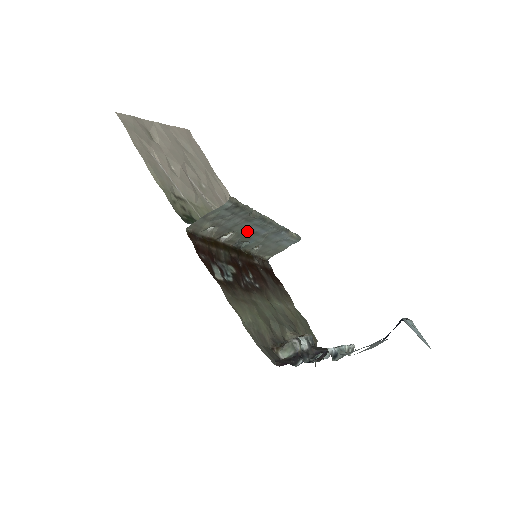
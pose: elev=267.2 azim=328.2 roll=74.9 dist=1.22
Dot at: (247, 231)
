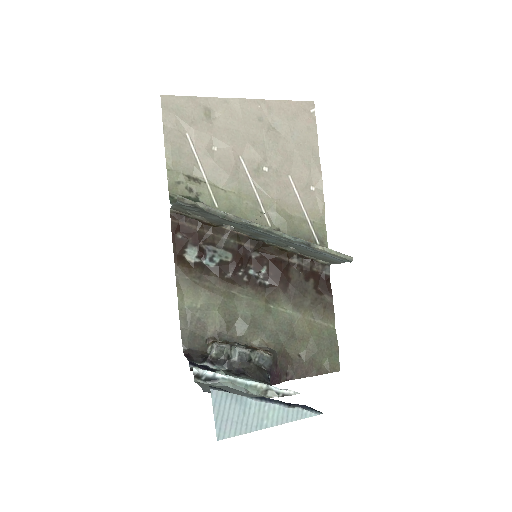
Dot at: (249, 230)
